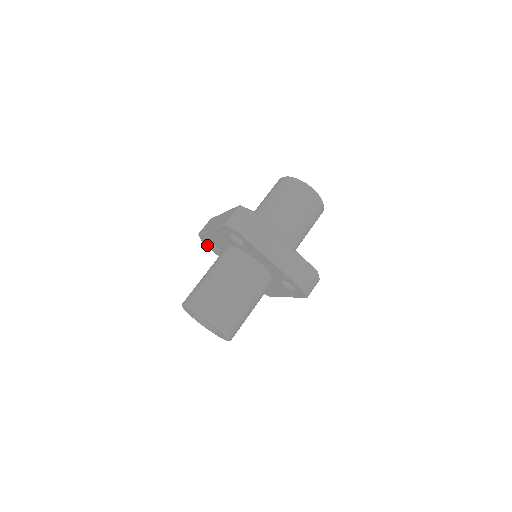
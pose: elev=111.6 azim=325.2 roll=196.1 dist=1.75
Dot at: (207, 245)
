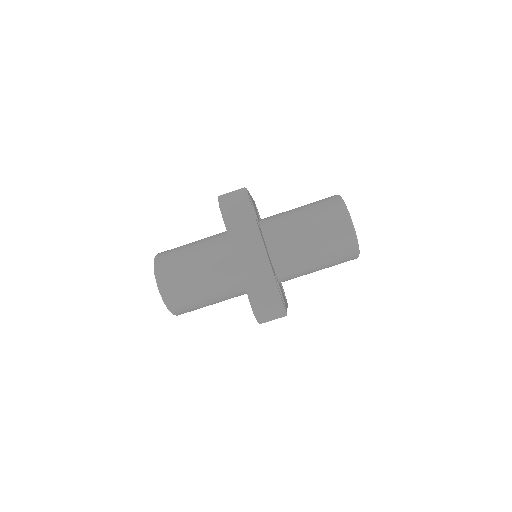
Dot at: occluded
